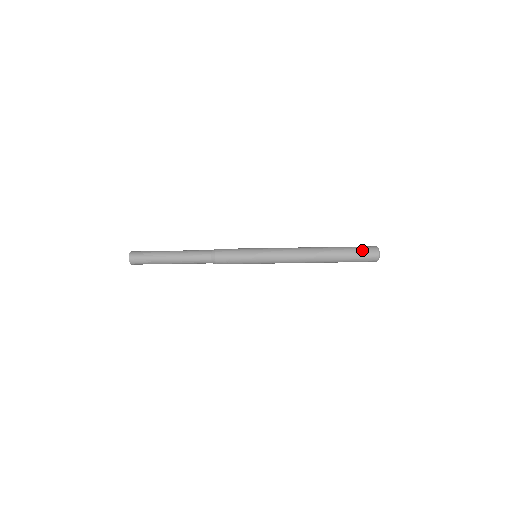
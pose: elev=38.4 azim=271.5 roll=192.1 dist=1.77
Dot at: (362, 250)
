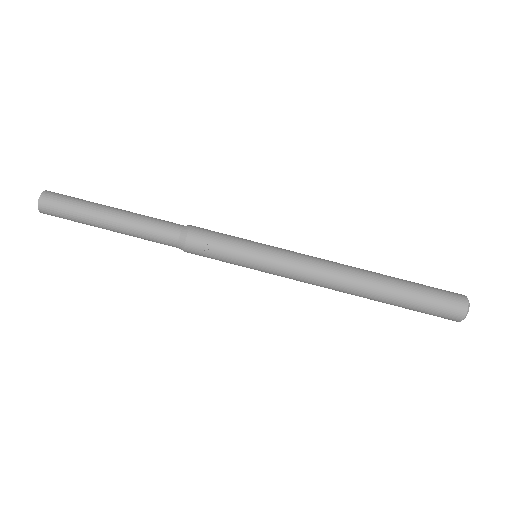
Dot at: (440, 291)
